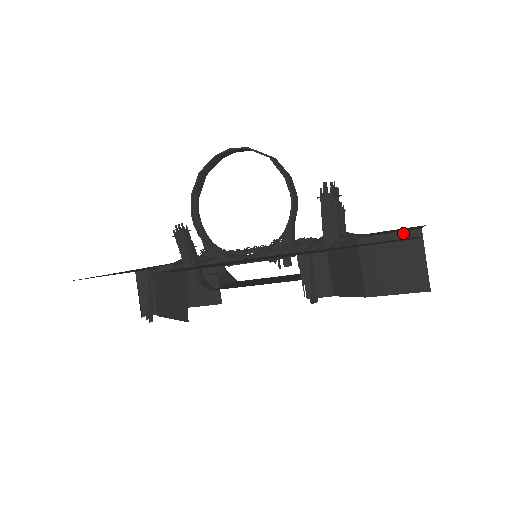
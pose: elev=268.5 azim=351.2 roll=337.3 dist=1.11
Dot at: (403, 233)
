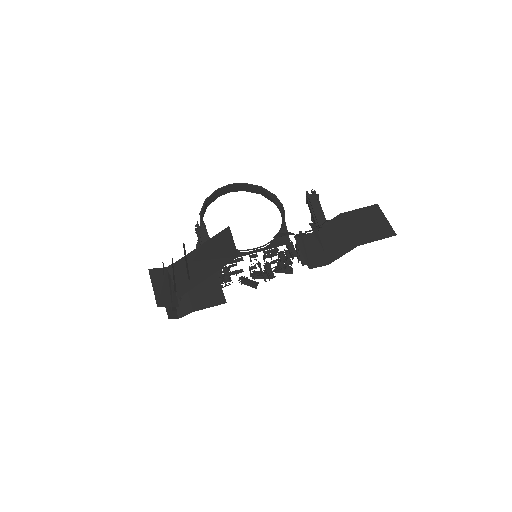
Dot at: (368, 207)
